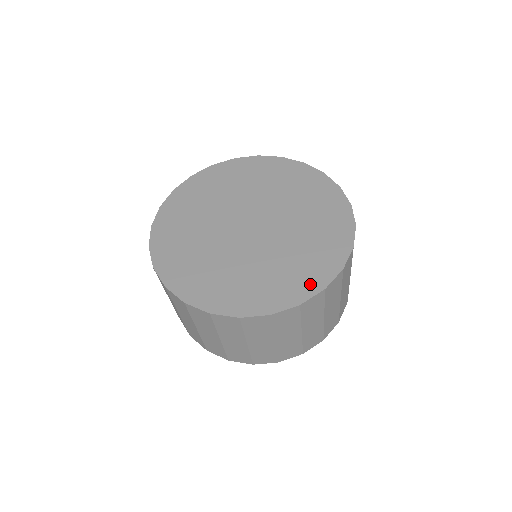
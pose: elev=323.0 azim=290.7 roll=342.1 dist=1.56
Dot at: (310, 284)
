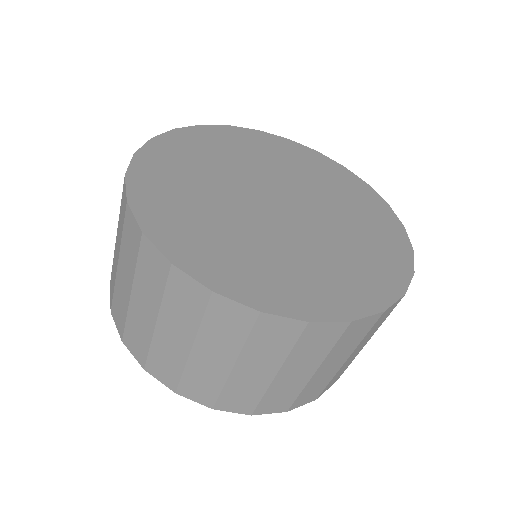
Dot at: (333, 304)
